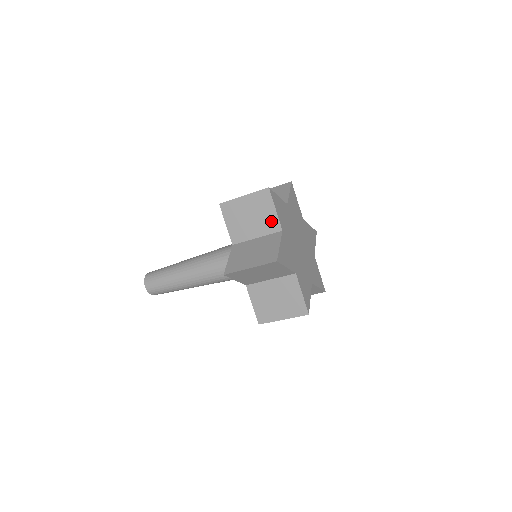
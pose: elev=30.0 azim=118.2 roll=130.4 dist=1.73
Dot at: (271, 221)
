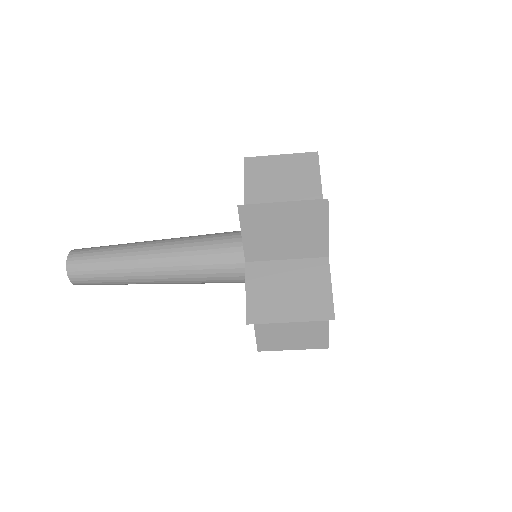
Dot at: (316, 243)
